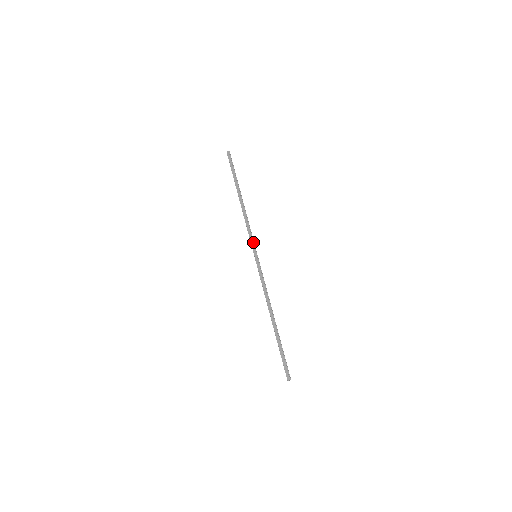
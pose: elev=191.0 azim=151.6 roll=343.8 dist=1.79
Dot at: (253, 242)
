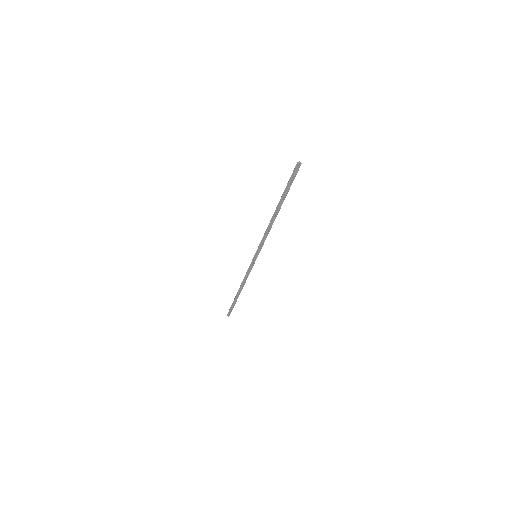
Dot at: (260, 248)
